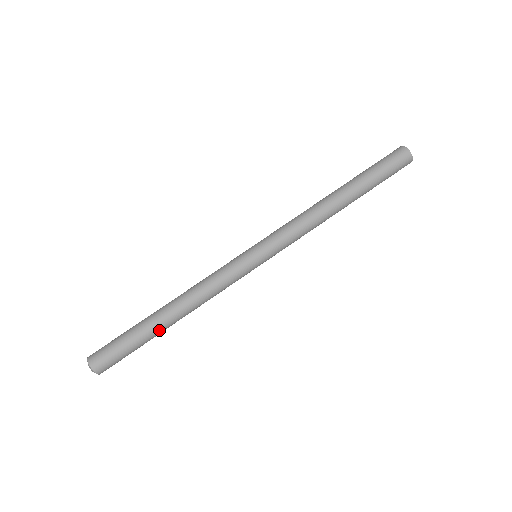
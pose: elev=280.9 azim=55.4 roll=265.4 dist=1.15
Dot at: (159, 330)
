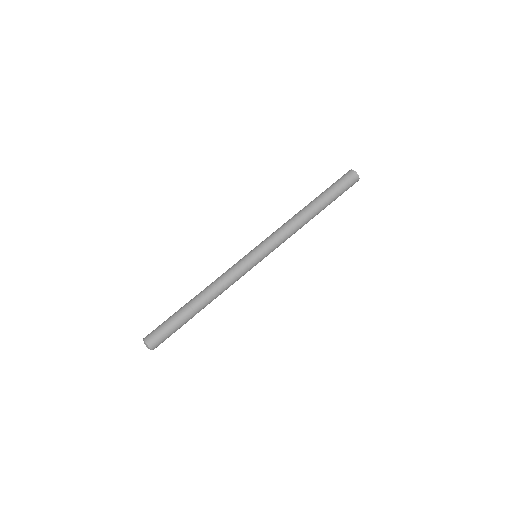
Dot at: (189, 309)
